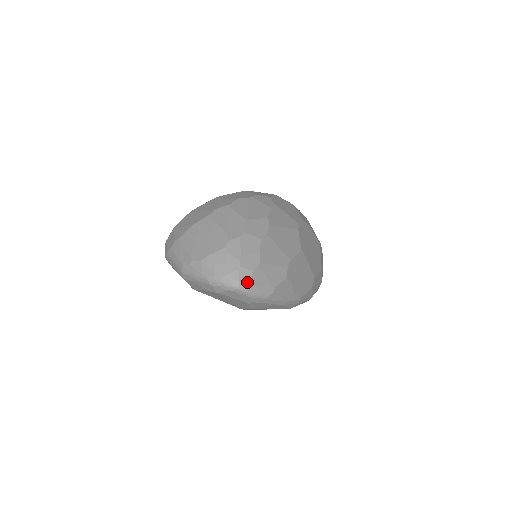
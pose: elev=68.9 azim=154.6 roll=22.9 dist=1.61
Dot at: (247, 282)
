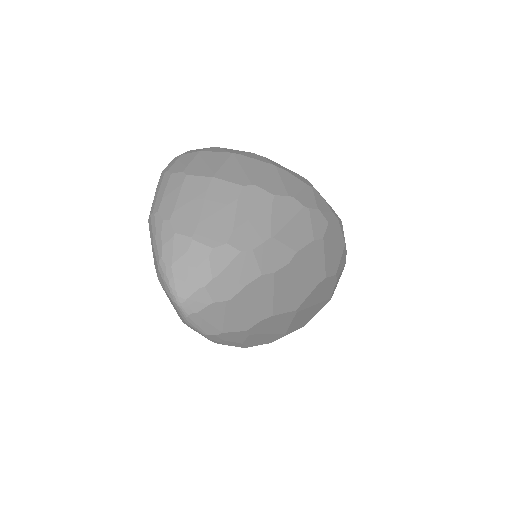
Dot at: (195, 308)
